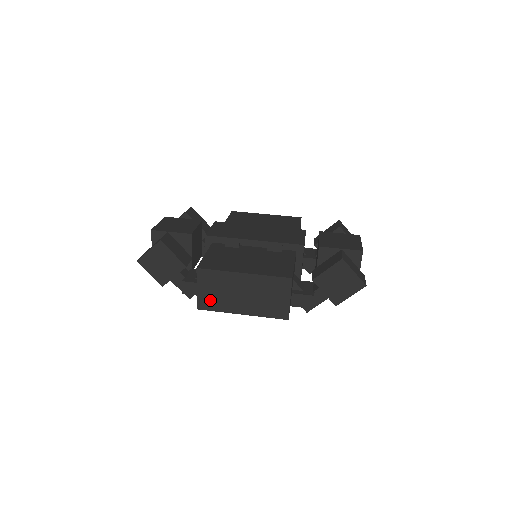
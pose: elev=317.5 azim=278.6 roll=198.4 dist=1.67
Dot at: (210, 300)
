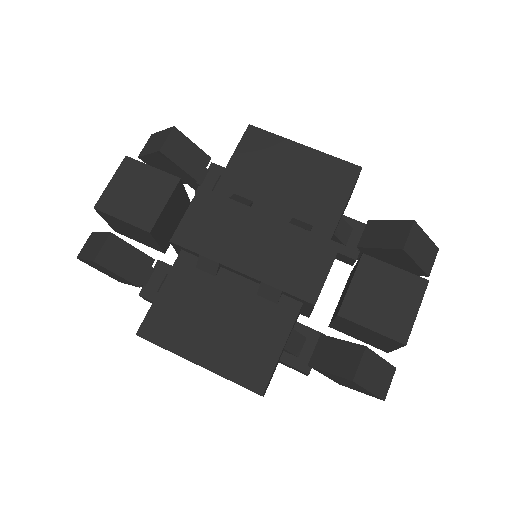
Dot at: (165, 349)
